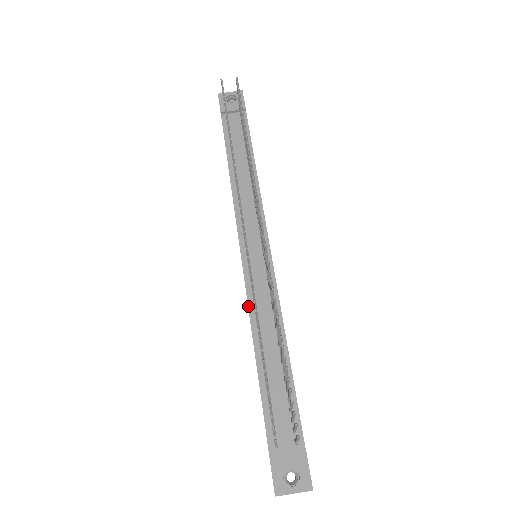
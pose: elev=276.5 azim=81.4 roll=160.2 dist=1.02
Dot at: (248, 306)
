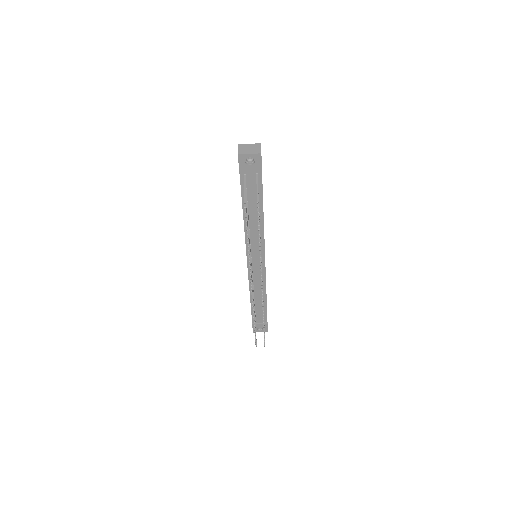
Dot at: (249, 283)
